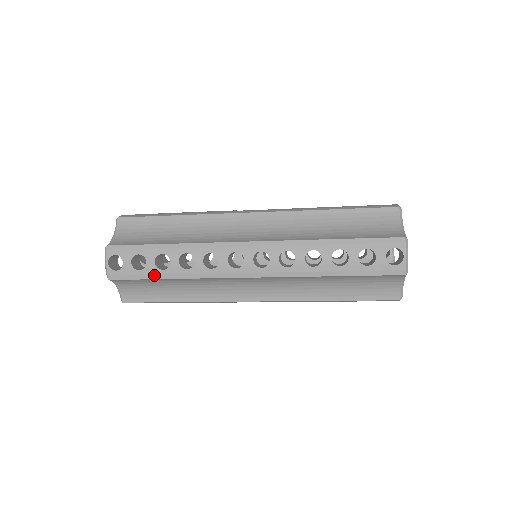
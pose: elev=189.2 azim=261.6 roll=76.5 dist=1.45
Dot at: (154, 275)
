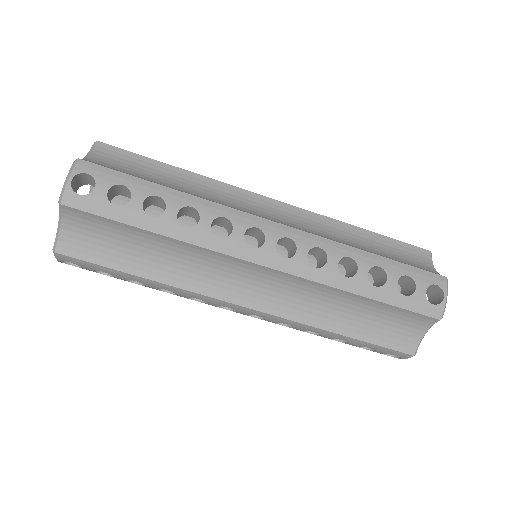
Dot at: (134, 220)
